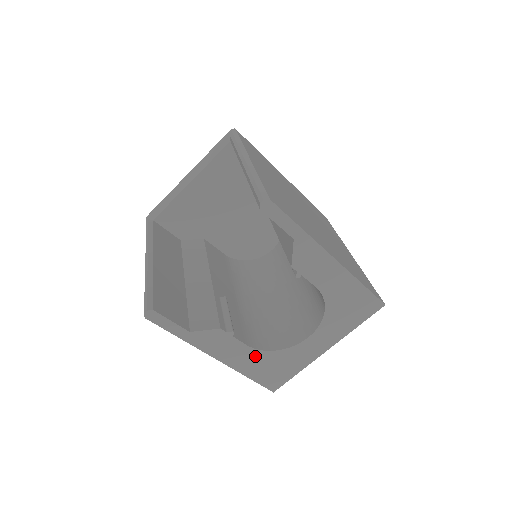
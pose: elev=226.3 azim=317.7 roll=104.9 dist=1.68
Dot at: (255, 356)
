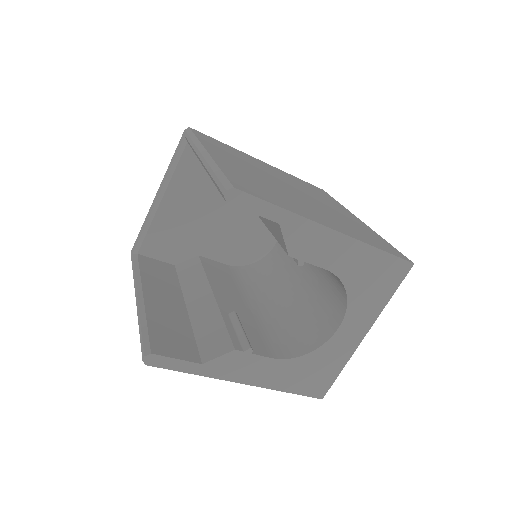
Dot at: (286, 367)
